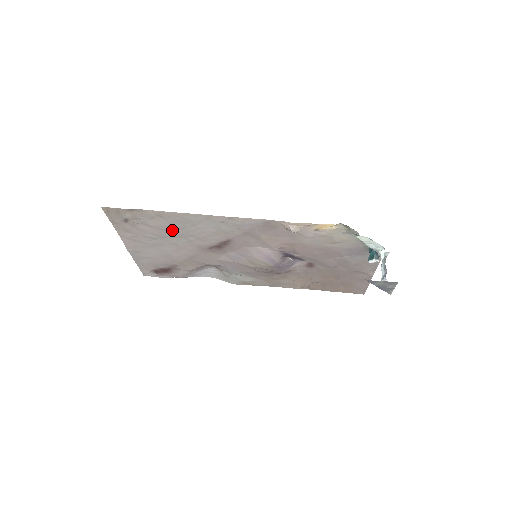
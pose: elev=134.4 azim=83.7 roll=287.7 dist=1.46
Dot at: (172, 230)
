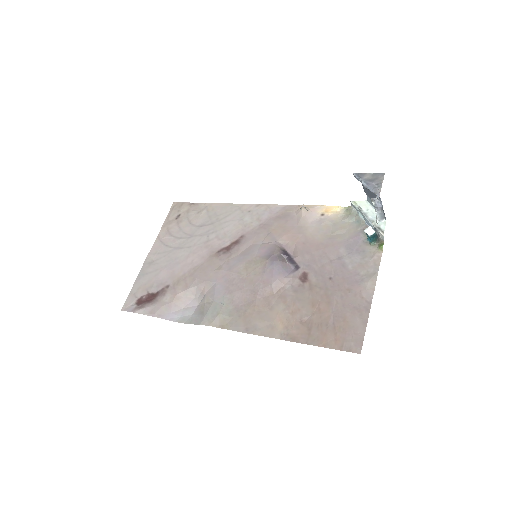
Dot at: (204, 226)
